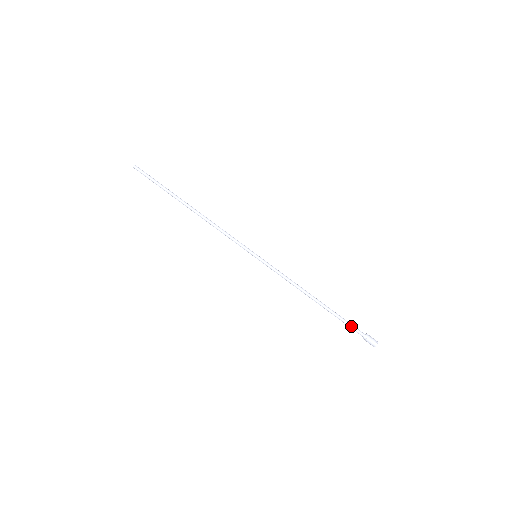
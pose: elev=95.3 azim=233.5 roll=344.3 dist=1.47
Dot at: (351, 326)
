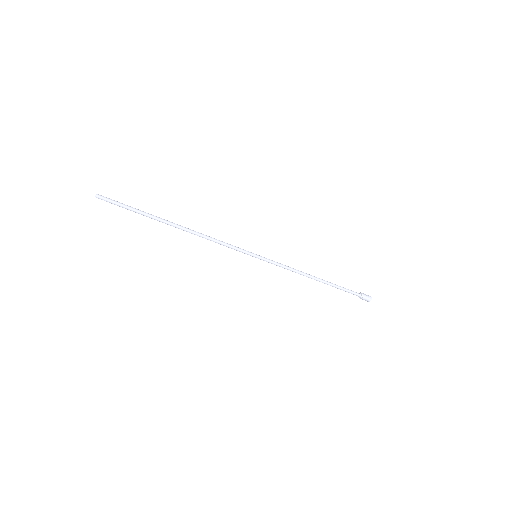
Dot at: (348, 292)
